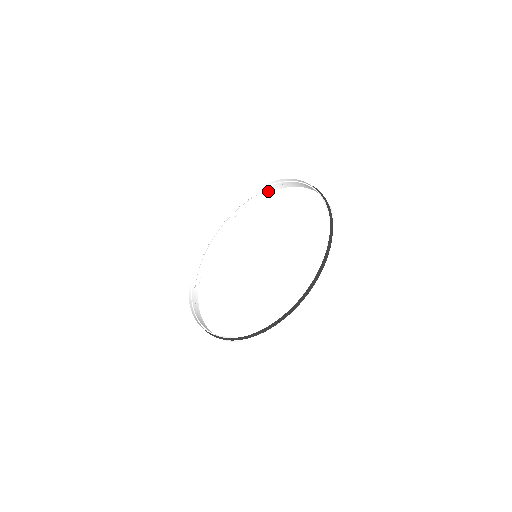
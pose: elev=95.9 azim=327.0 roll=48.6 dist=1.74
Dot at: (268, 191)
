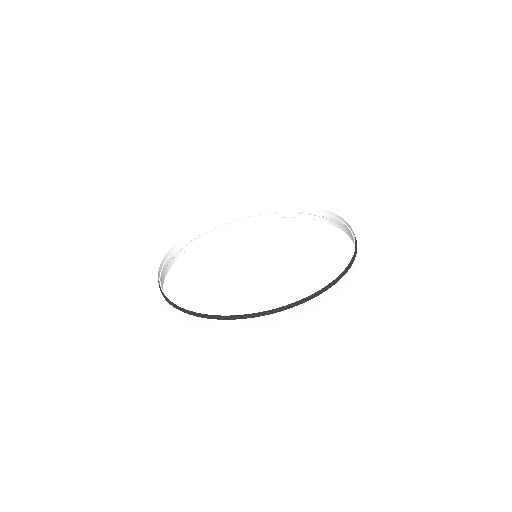
Dot at: (231, 225)
